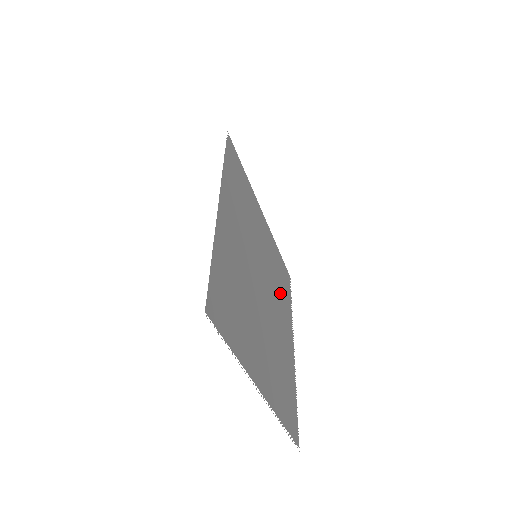
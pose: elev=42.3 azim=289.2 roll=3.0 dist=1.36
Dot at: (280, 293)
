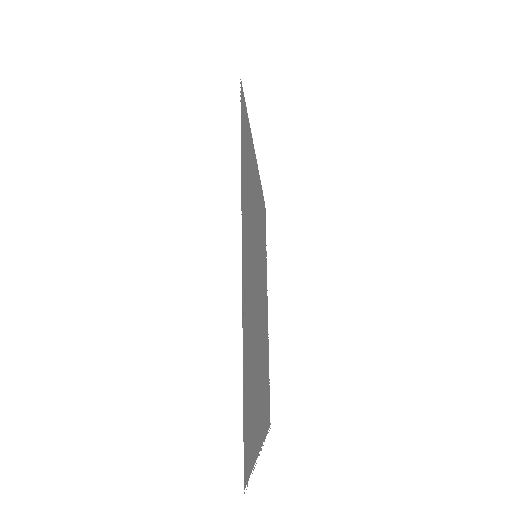
Dot at: (263, 257)
